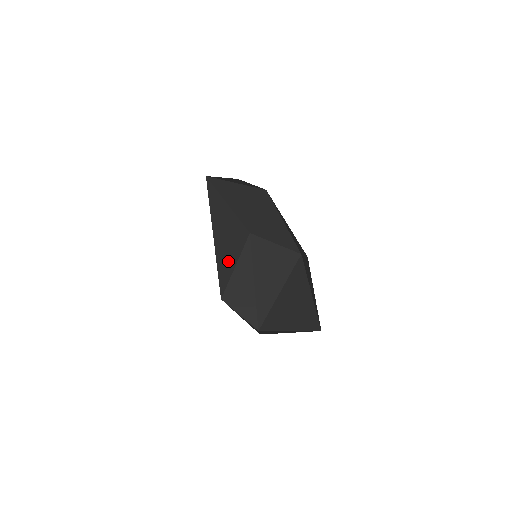
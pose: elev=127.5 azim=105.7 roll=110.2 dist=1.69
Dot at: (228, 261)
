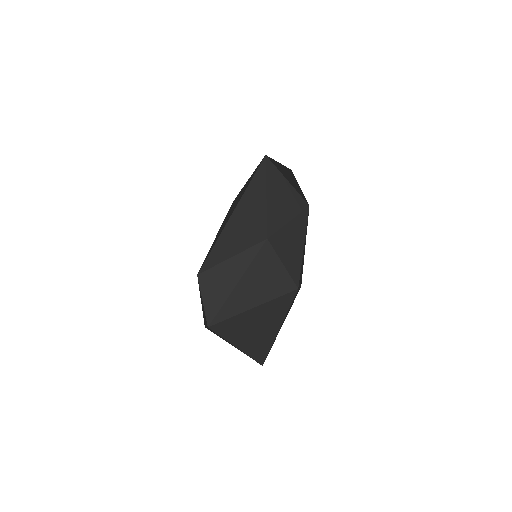
Dot at: (229, 247)
